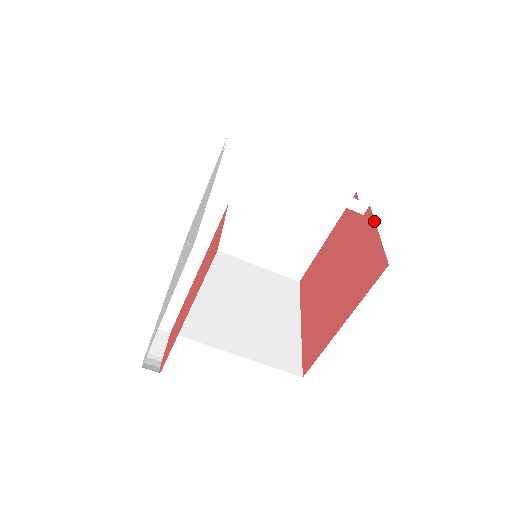
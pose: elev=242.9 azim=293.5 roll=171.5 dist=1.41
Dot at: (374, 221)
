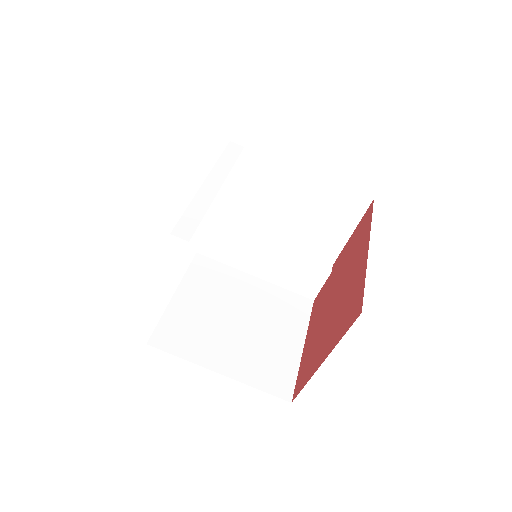
Dot at: (344, 247)
